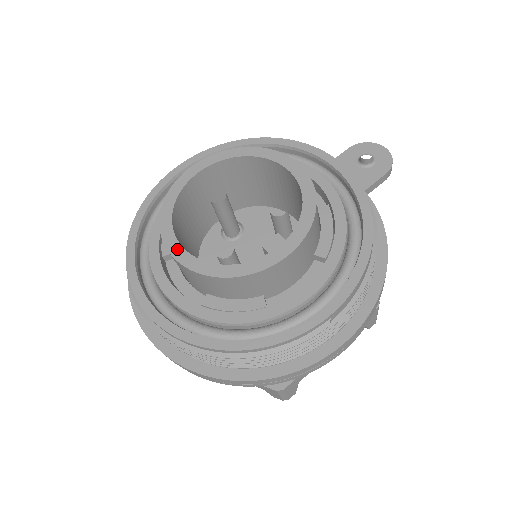
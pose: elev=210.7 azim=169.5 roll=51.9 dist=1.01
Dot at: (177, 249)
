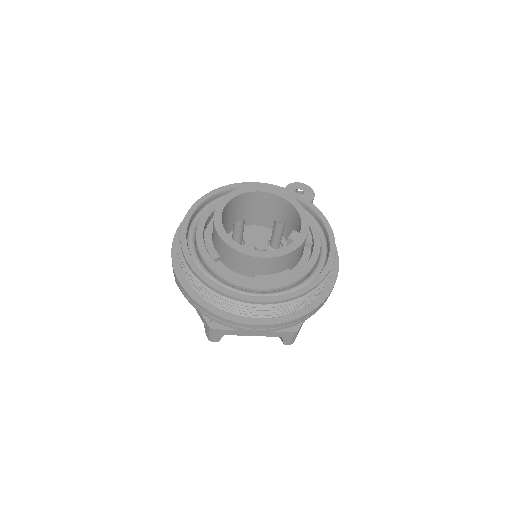
Dot at: (239, 247)
